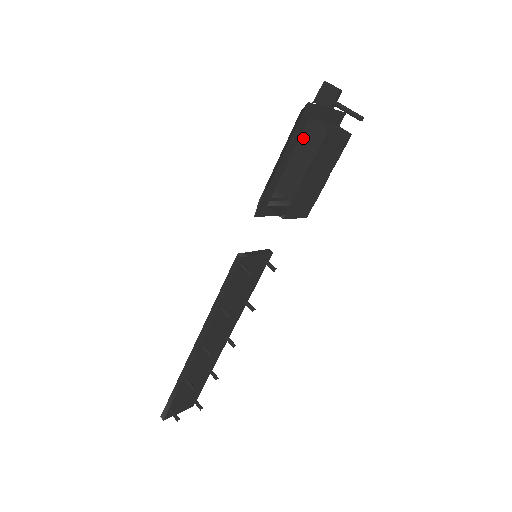
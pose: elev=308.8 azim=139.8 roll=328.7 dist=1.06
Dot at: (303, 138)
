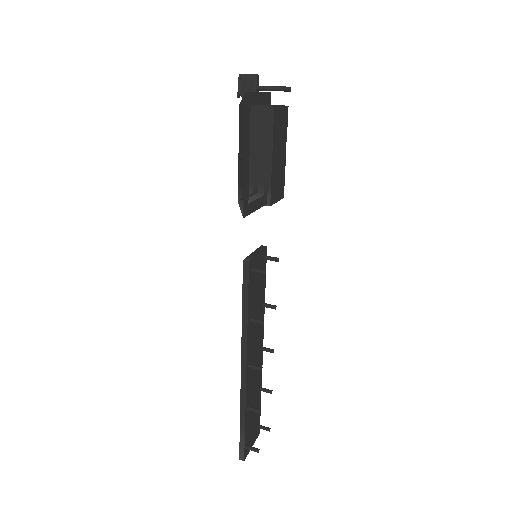
Dot at: (253, 126)
